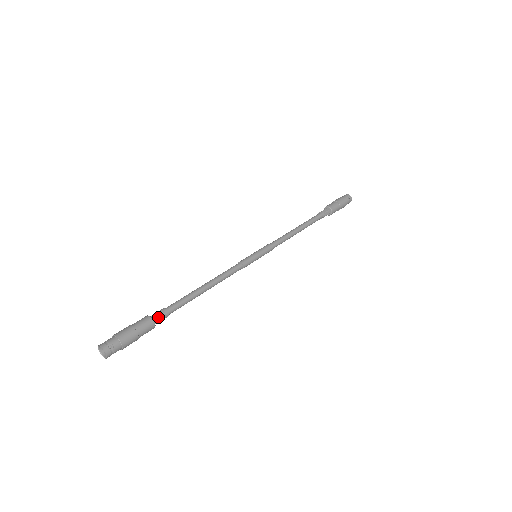
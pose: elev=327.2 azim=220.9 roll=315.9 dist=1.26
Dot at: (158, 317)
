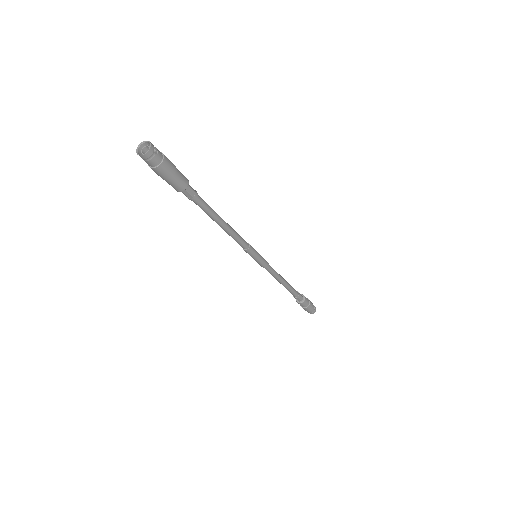
Dot at: (191, 188)
